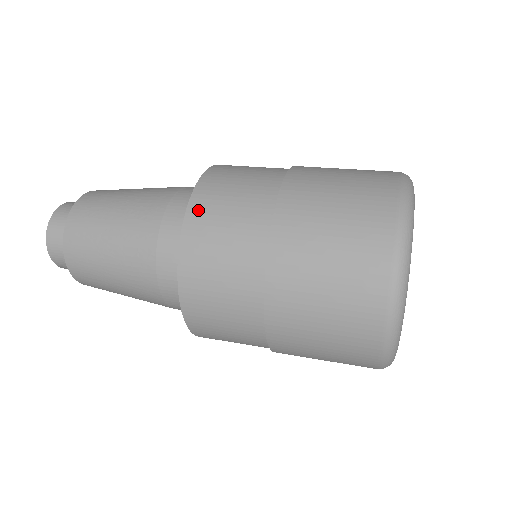
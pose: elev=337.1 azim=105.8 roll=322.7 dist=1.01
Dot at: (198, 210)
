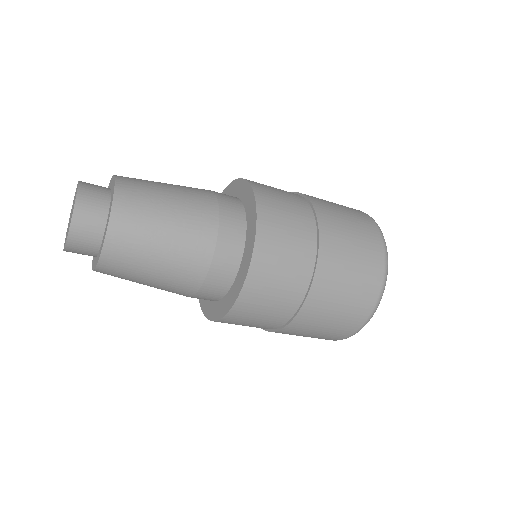
Dot at: (259, 187)
